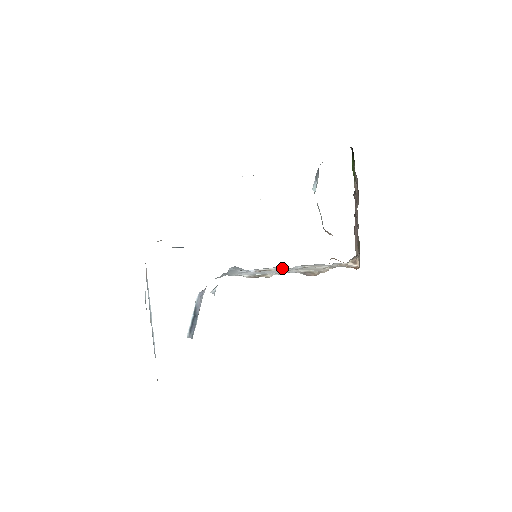
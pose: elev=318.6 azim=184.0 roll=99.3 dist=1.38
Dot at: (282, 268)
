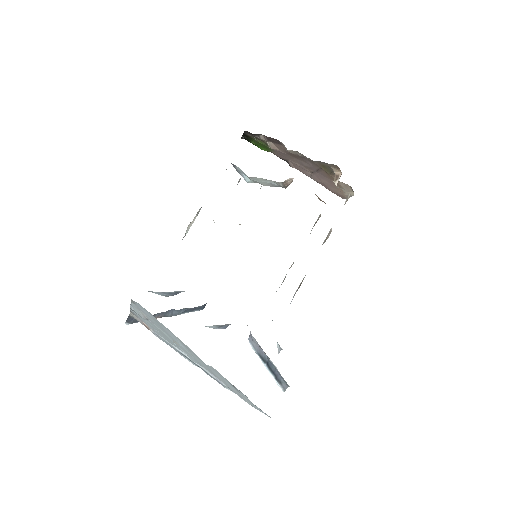
Dot at: occluded
